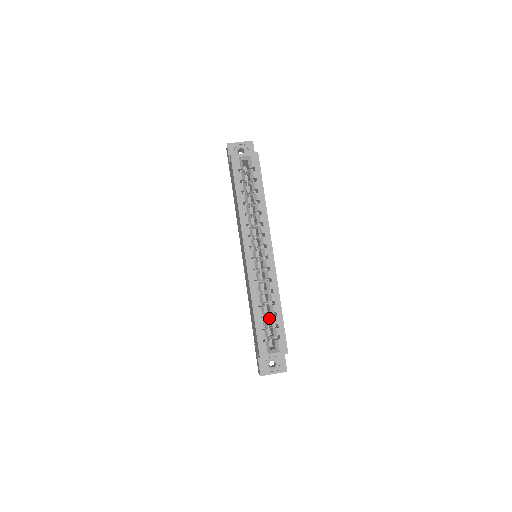
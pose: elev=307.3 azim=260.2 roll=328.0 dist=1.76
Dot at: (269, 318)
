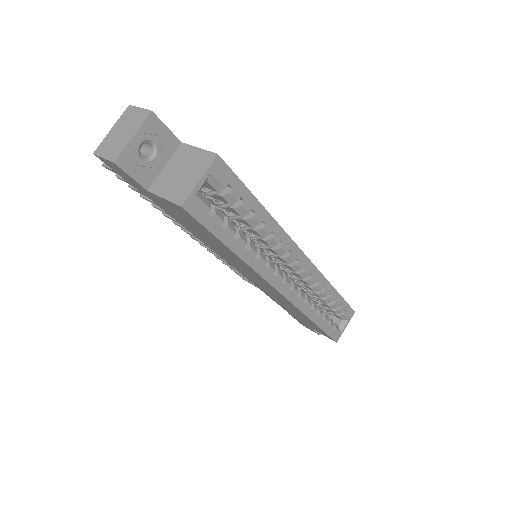
Dot at: occluded
